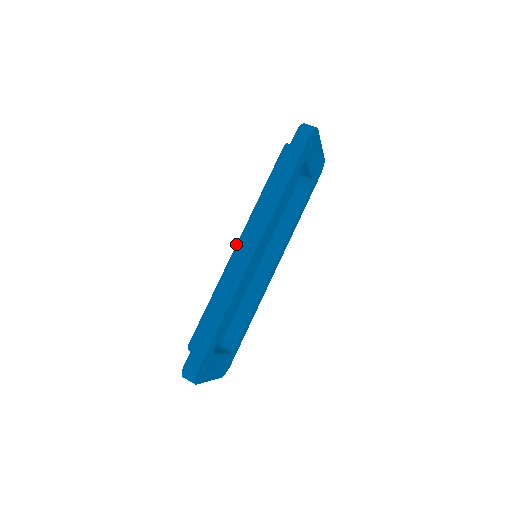
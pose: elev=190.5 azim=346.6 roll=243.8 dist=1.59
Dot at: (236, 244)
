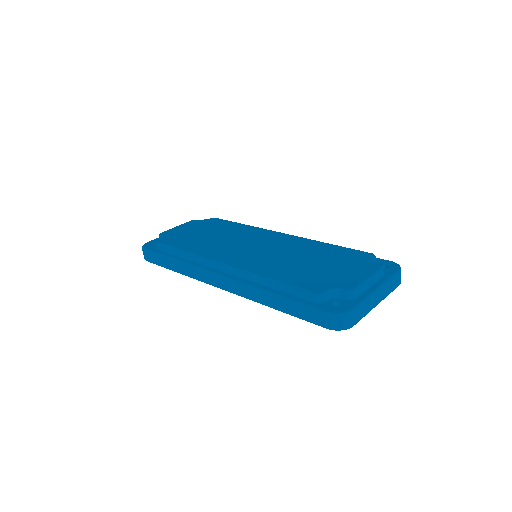
Dot at: (223, 263)
